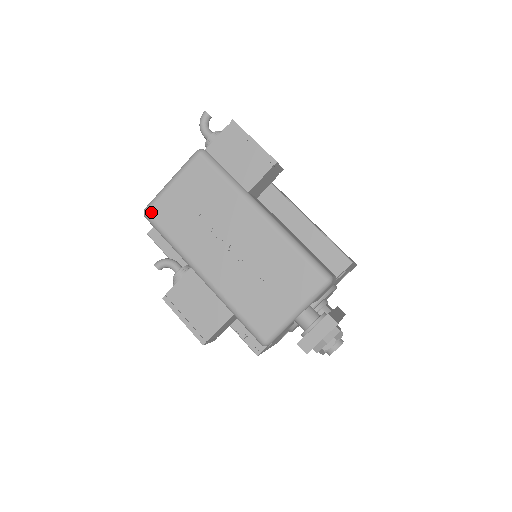
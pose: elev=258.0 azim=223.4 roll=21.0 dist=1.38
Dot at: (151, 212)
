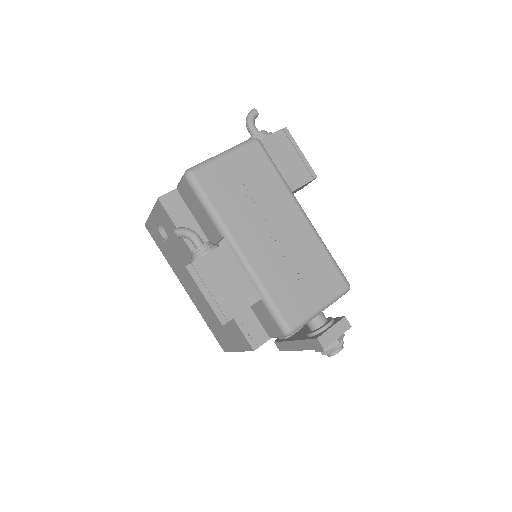
Dot at: (198, 175)
